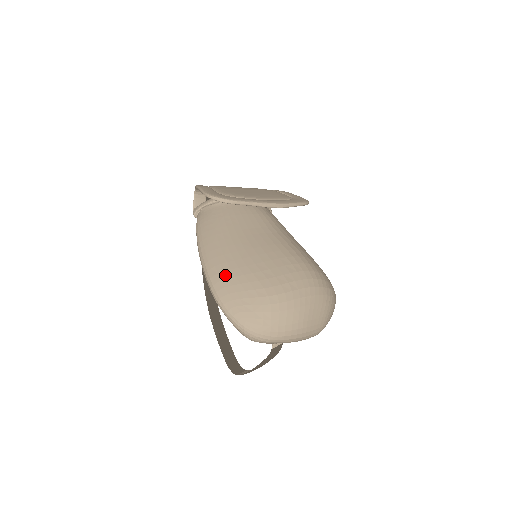
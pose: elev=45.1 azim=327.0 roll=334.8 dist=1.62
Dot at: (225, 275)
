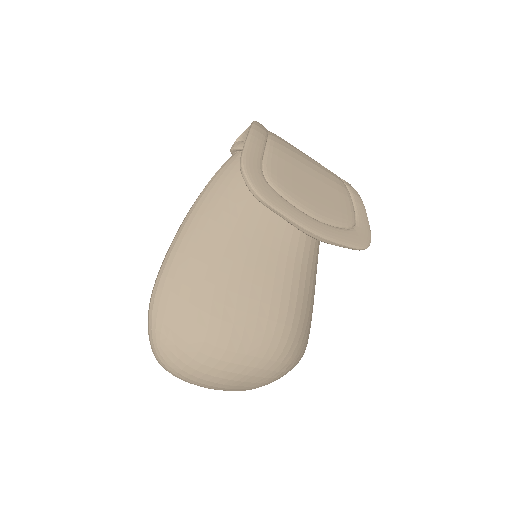
Dot at: (183, 276)
